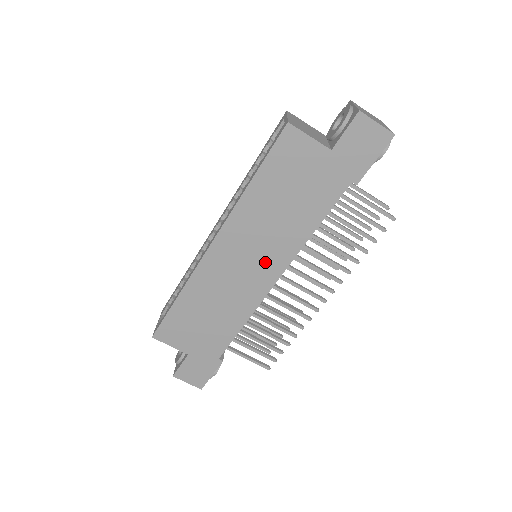
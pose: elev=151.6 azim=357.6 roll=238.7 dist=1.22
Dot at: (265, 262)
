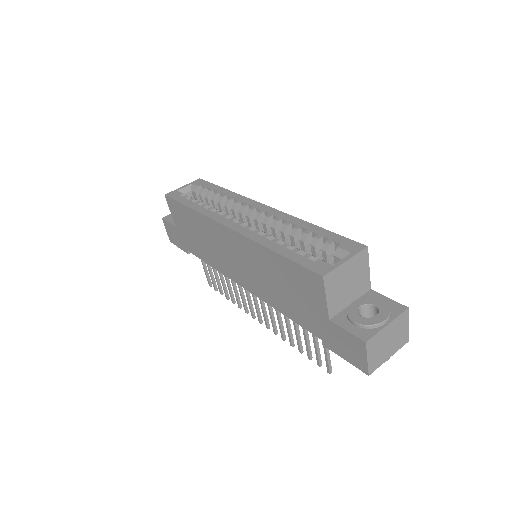
Dot at: (244, 275)
